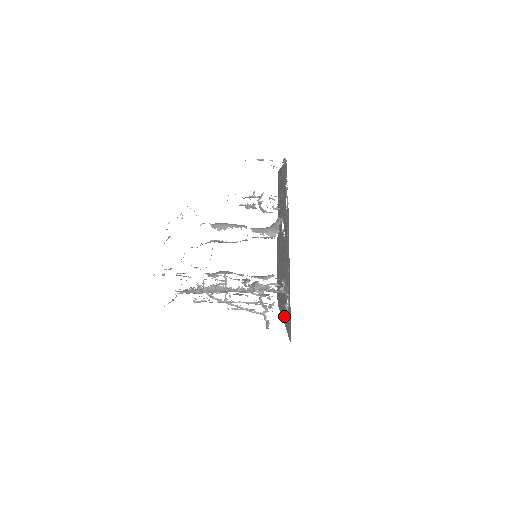
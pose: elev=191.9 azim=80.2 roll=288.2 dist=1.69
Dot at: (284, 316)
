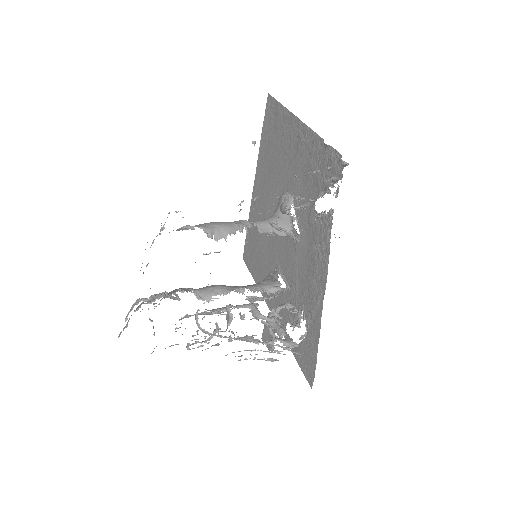
Dot at: occluded
